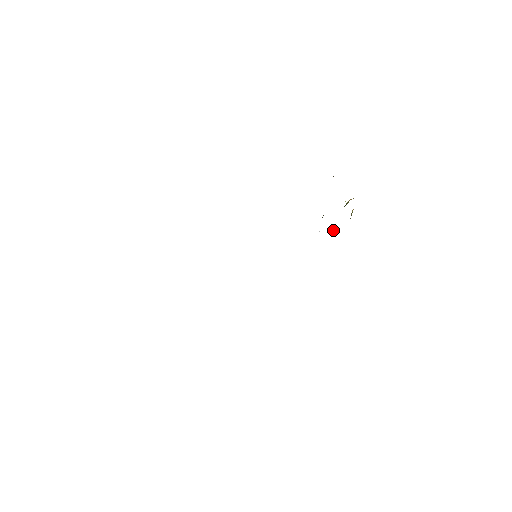
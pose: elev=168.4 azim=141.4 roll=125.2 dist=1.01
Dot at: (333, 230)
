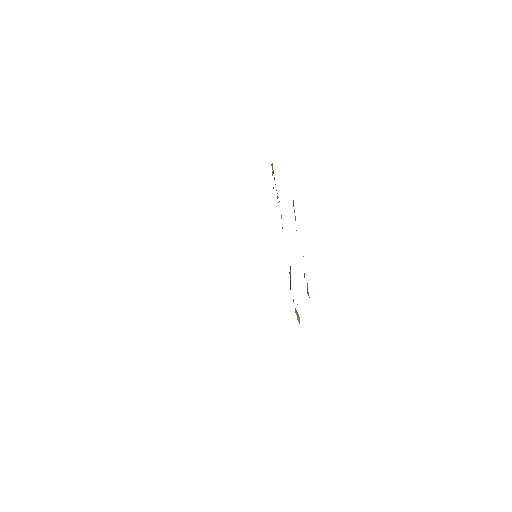
Dot at: occluded
